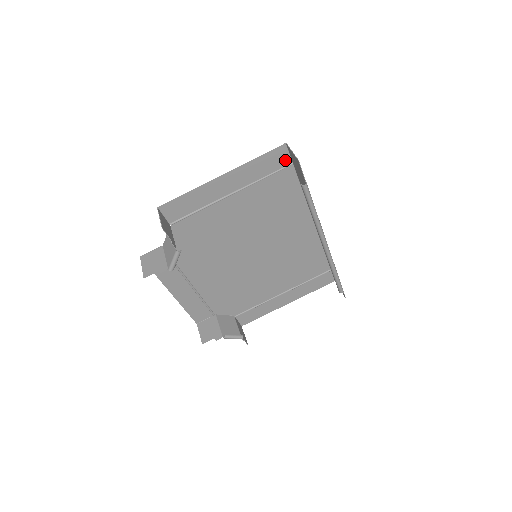
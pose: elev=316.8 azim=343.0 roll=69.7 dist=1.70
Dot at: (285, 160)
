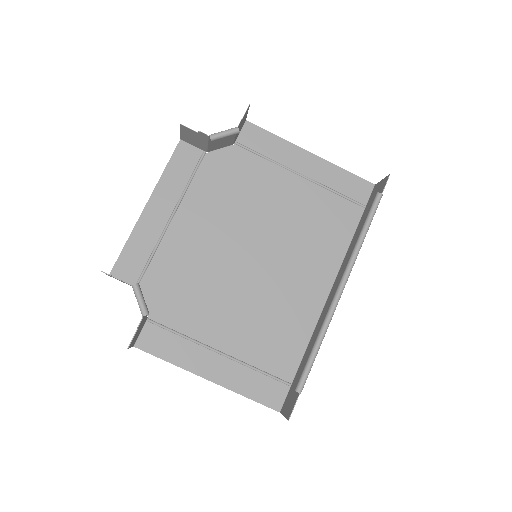
Dot at: (363, 197)
